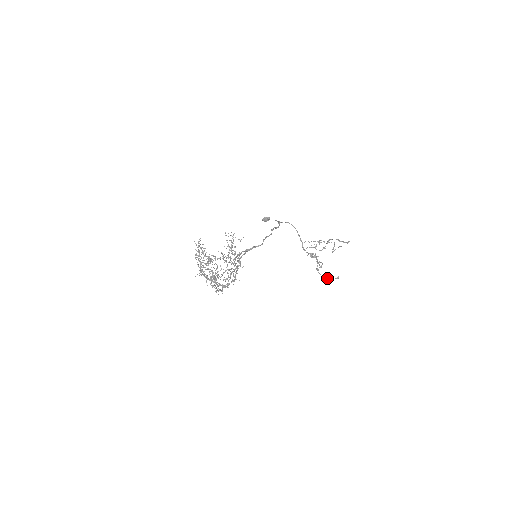
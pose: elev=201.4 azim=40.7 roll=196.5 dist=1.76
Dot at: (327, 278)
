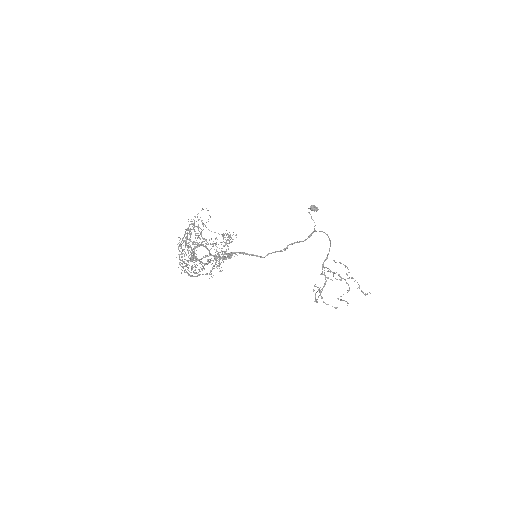
Dot at: (324, 302)
